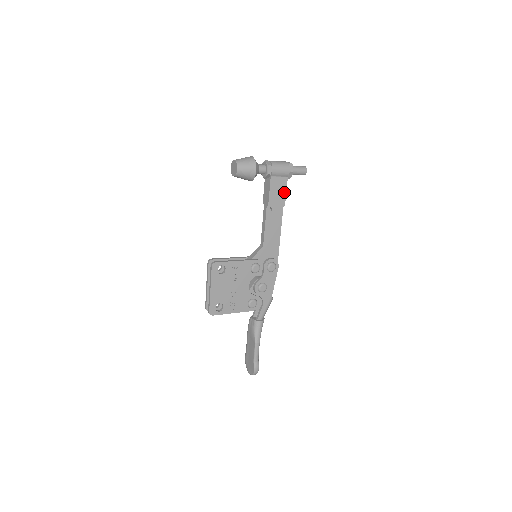
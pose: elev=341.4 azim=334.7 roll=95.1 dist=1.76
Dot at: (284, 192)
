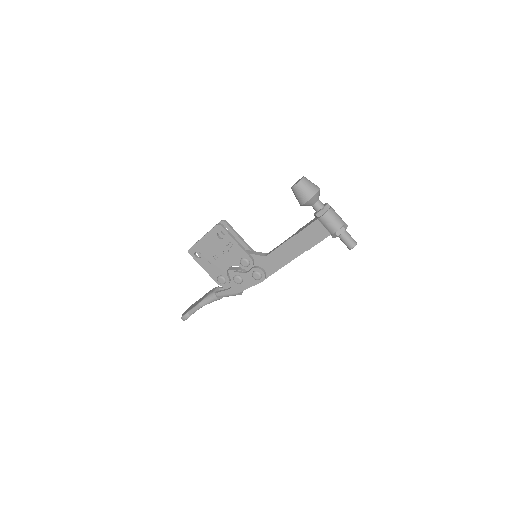
Dot at: (317, 241)
